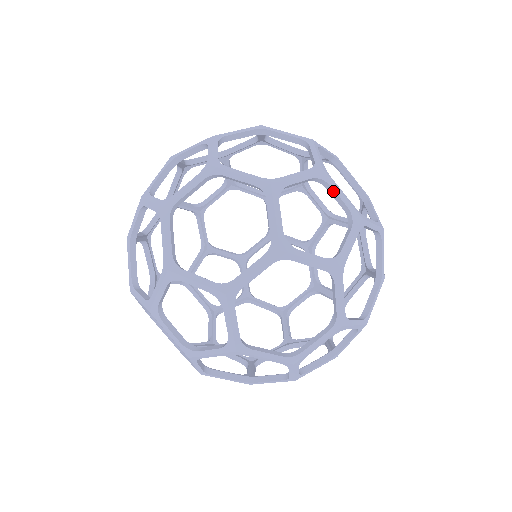
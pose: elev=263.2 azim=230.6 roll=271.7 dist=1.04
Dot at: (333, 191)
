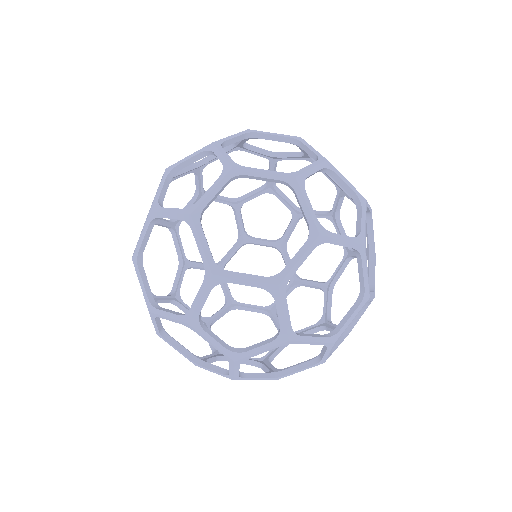
Dot at: (360, 214)
